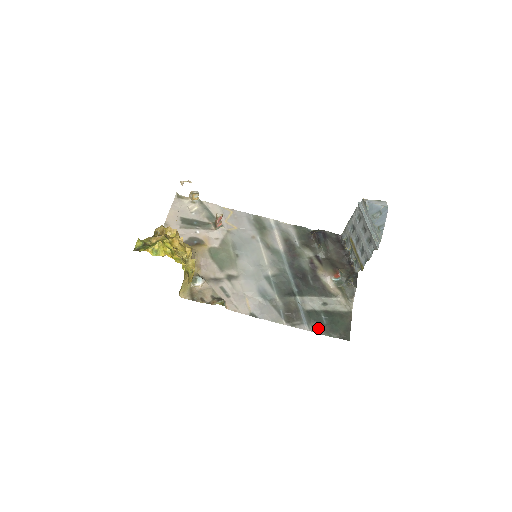
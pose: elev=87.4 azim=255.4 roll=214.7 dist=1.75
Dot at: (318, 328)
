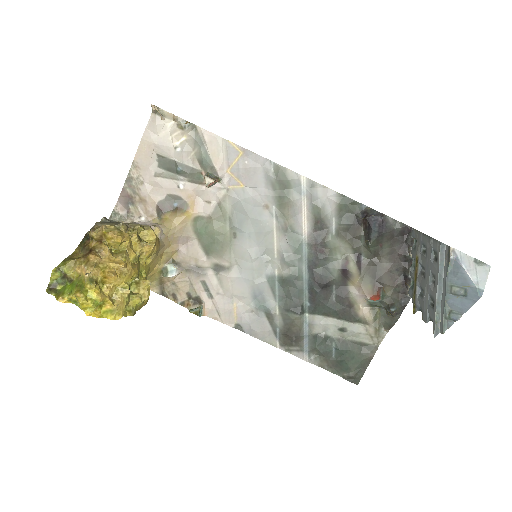
Dot at: (321, 360)
